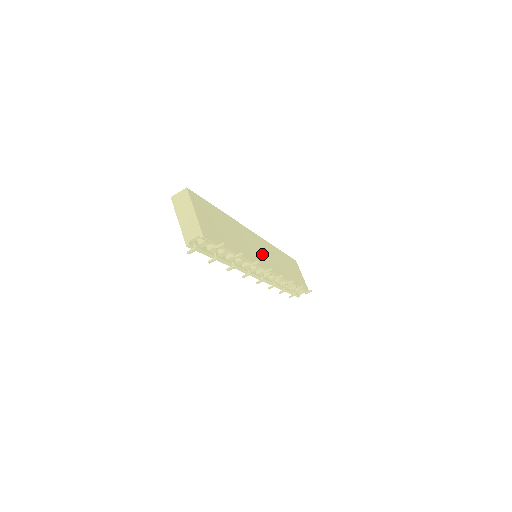
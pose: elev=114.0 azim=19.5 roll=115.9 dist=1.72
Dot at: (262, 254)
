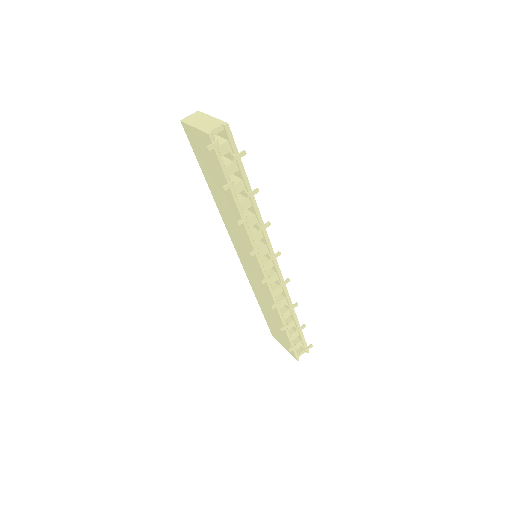
Dot at: occluded
